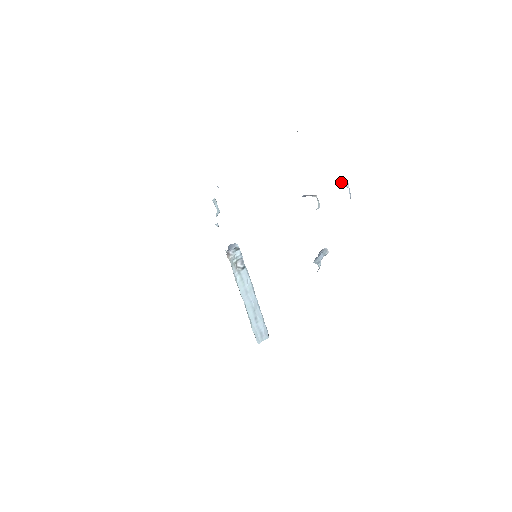
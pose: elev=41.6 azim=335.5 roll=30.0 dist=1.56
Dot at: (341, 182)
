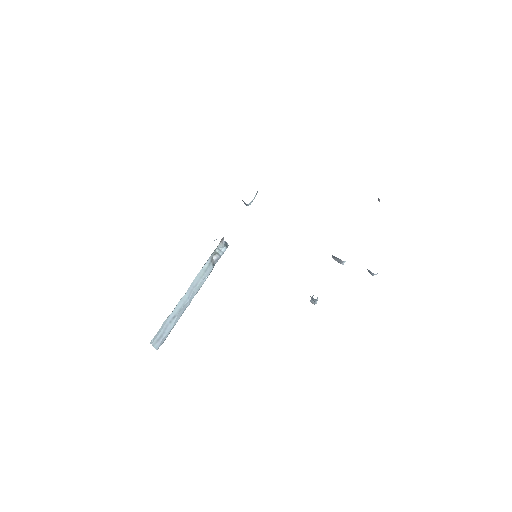
Dot at: occluded
